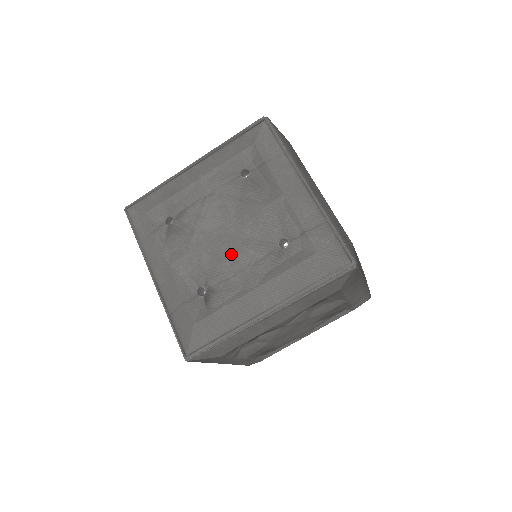
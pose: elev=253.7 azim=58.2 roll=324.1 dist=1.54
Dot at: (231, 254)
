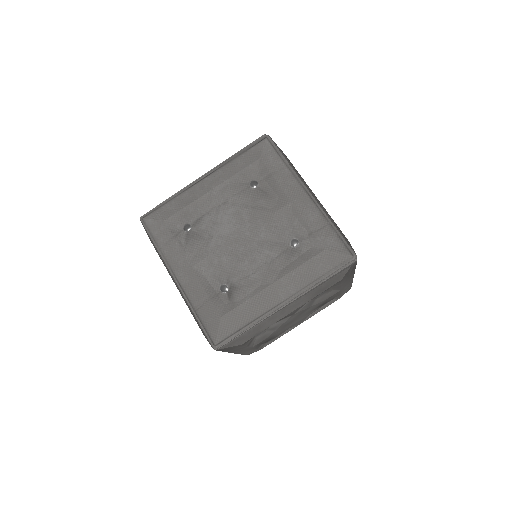
Dot at: (249, 254)
